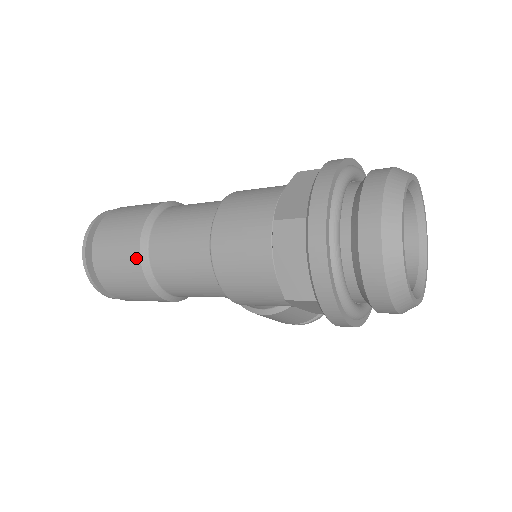
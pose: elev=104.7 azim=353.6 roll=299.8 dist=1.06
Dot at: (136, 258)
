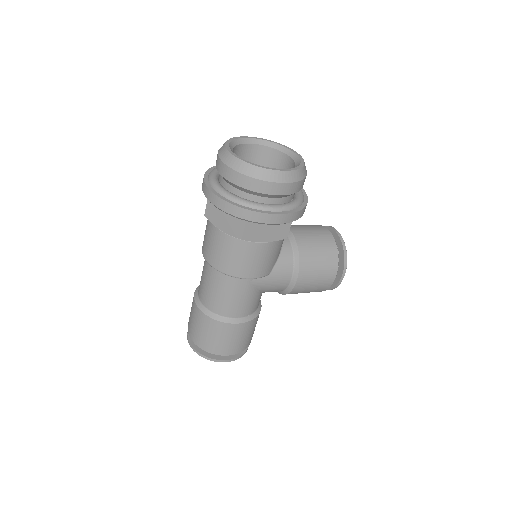
Dot at: (201, 314)
